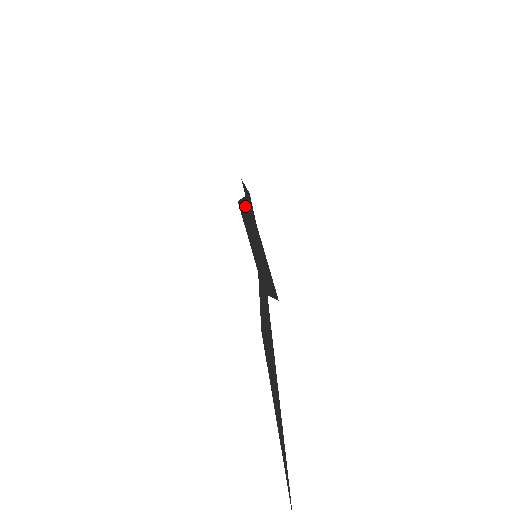
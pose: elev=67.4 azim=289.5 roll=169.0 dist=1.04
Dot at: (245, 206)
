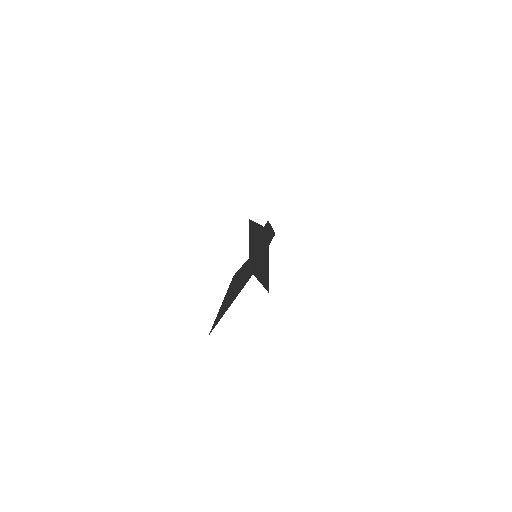
Dot at: (259, 229)
